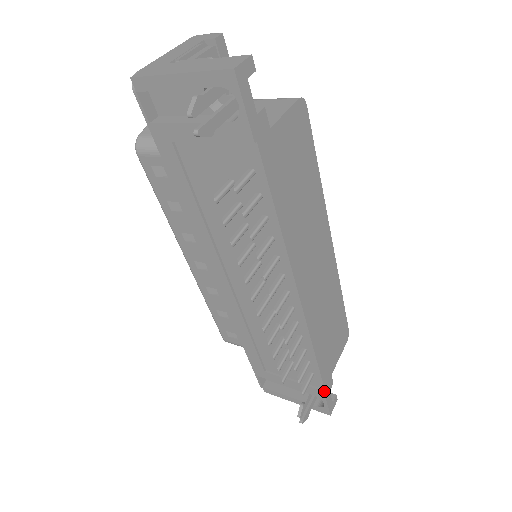
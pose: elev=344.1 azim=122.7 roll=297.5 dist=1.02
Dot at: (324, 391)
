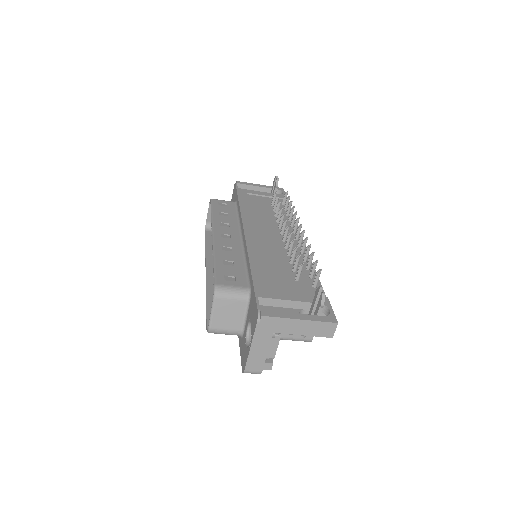
Dot at: (327, 298)
